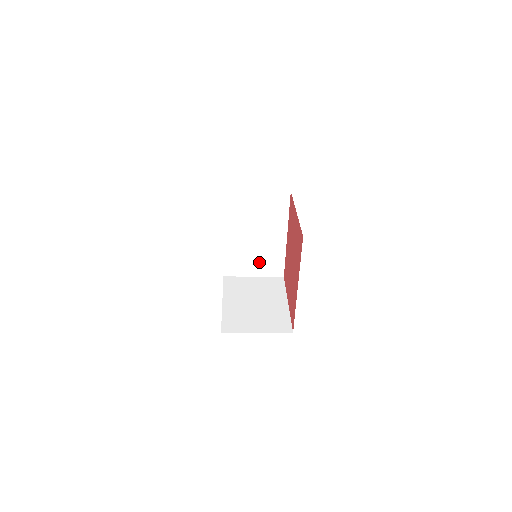
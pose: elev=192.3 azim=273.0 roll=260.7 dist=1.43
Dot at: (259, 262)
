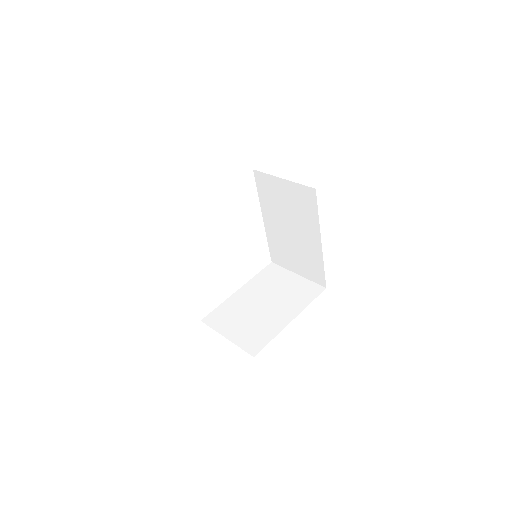
Dot at: (300, 261)
